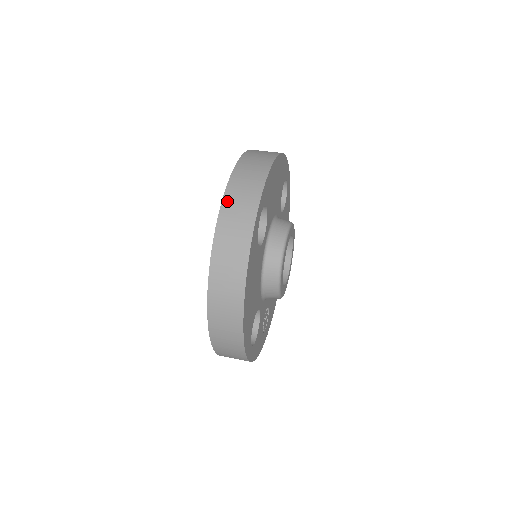
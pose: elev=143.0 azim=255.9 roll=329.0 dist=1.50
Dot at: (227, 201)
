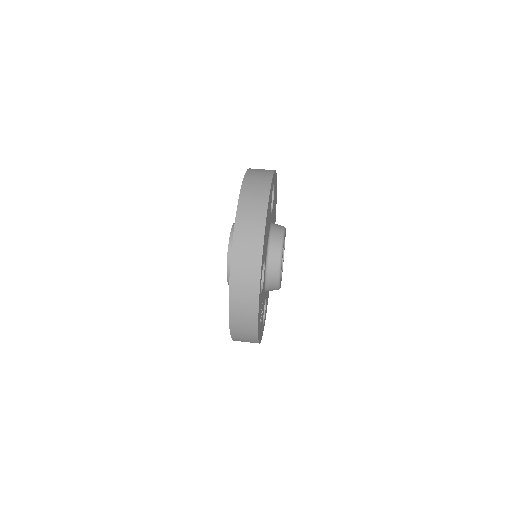
Dot at: (252, 169)
